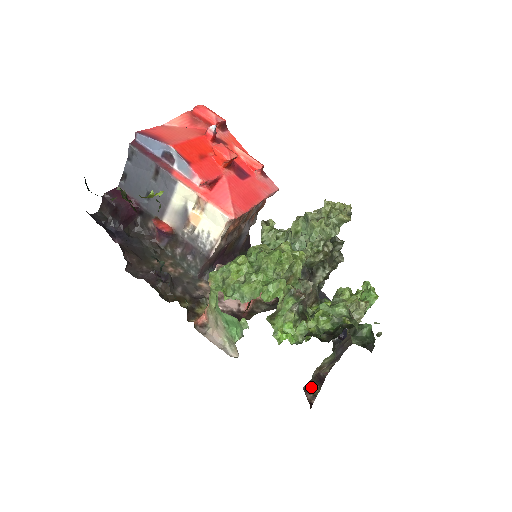
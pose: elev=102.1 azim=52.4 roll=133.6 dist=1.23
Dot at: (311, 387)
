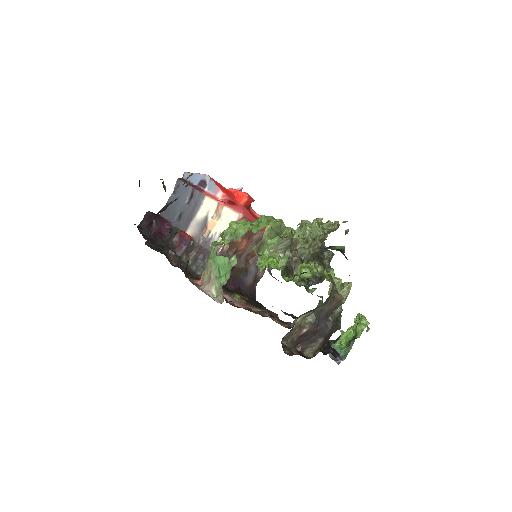
Dot at: (290, 348)
